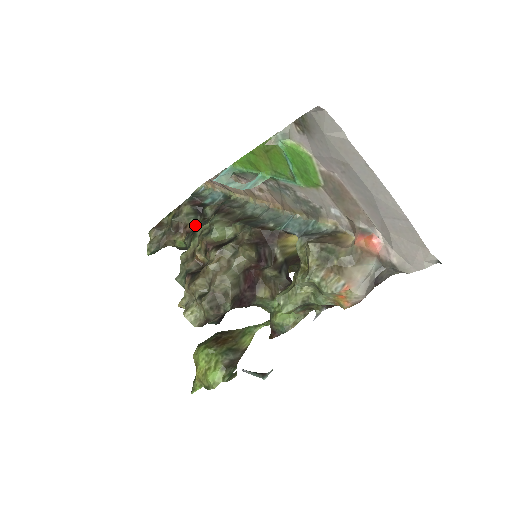
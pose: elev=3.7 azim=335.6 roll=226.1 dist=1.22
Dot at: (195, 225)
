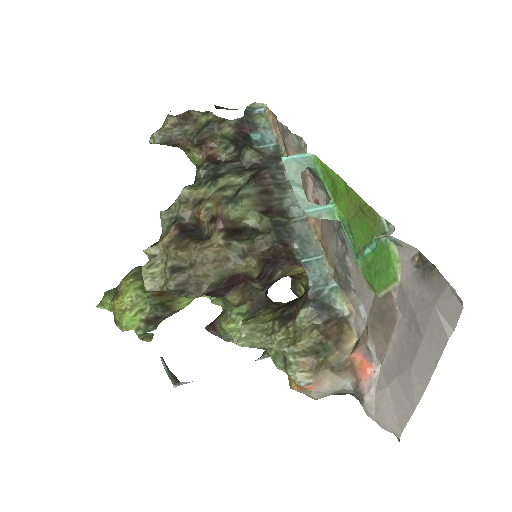
Dot at: (223, 154)
